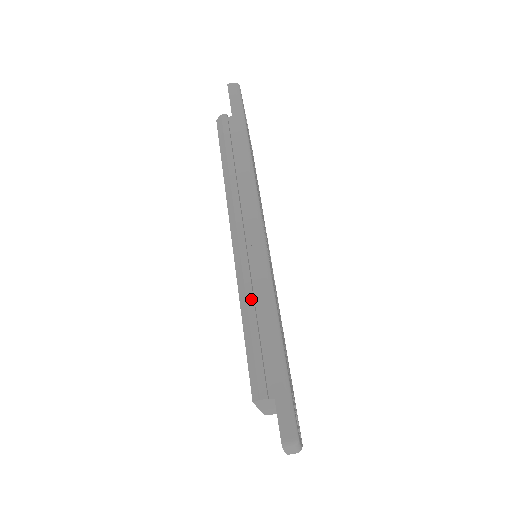
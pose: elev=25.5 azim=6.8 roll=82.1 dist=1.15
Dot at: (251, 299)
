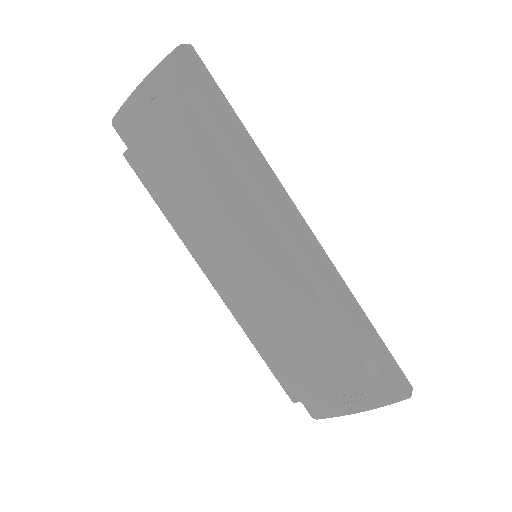
Dot at: (334, 297)
